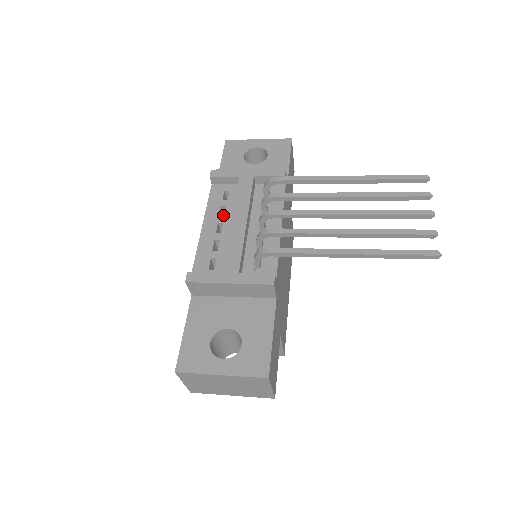
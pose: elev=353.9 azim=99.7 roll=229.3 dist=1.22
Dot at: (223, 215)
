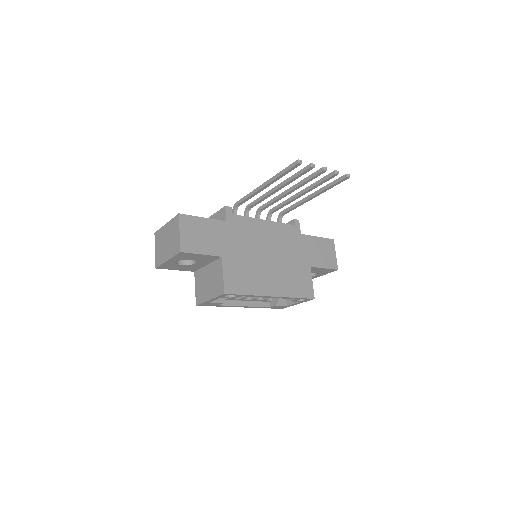
Dot at: occluded
